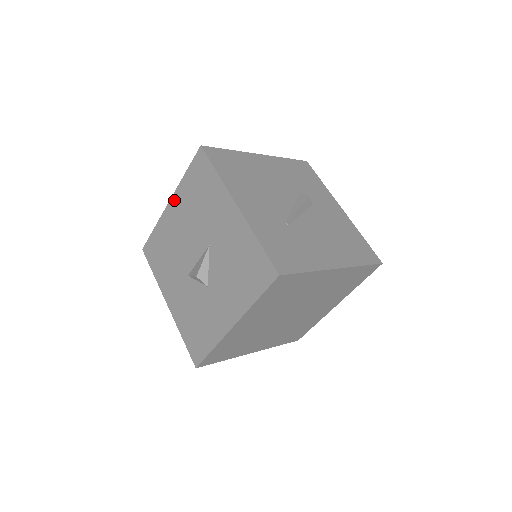
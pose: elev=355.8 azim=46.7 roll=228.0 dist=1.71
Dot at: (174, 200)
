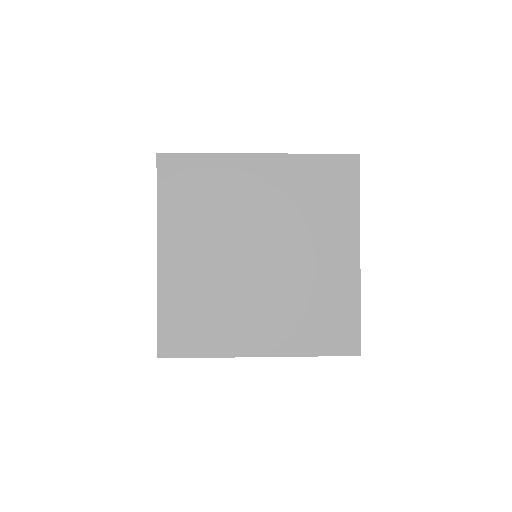
Dot at: occluded
